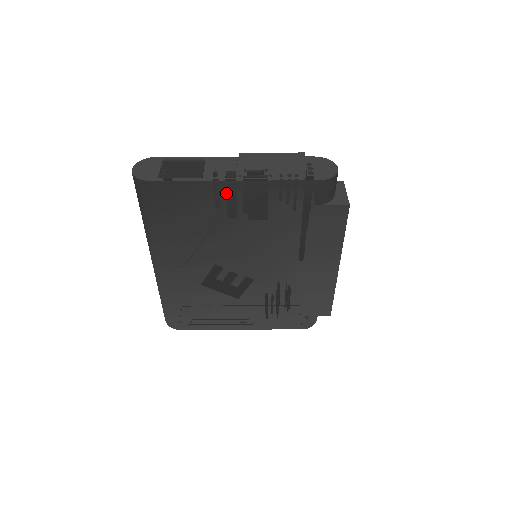
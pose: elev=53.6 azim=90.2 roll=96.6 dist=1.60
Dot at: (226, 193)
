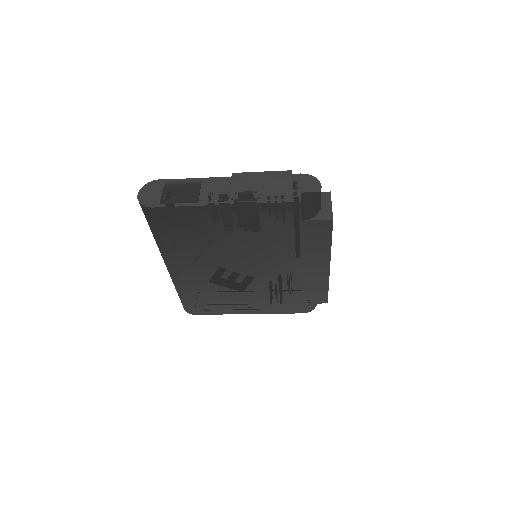
Dot at: (220, 214)
